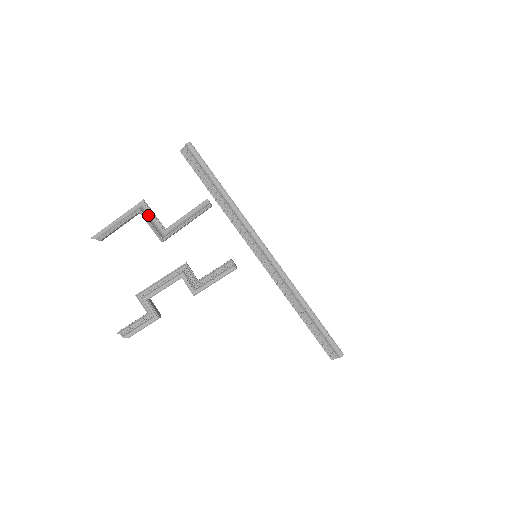
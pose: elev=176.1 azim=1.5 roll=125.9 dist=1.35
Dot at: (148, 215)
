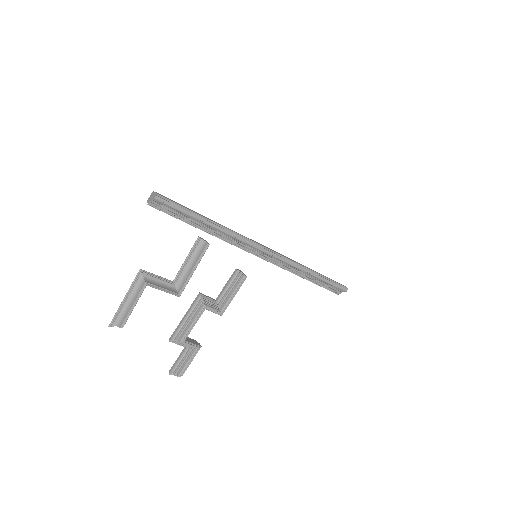
Dot at: (153, 281)
